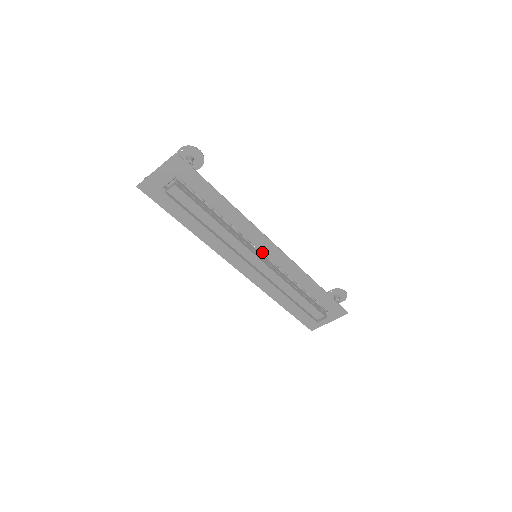
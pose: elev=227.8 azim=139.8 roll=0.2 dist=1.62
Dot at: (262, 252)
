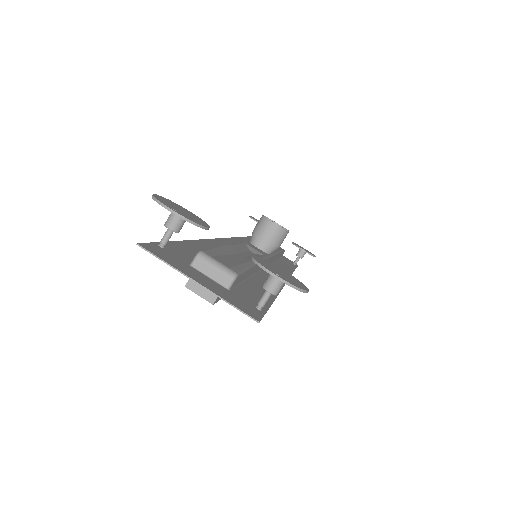
Dot at: occluded
